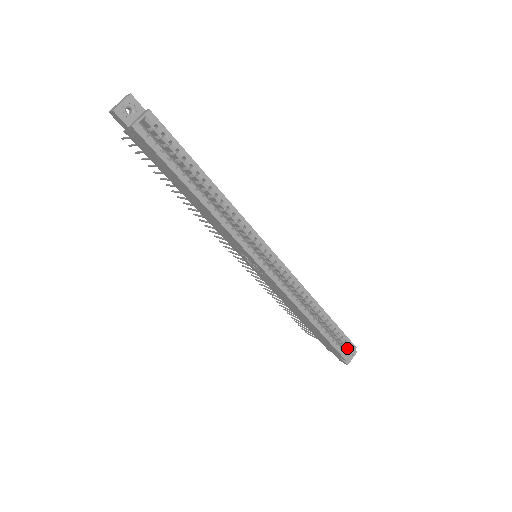
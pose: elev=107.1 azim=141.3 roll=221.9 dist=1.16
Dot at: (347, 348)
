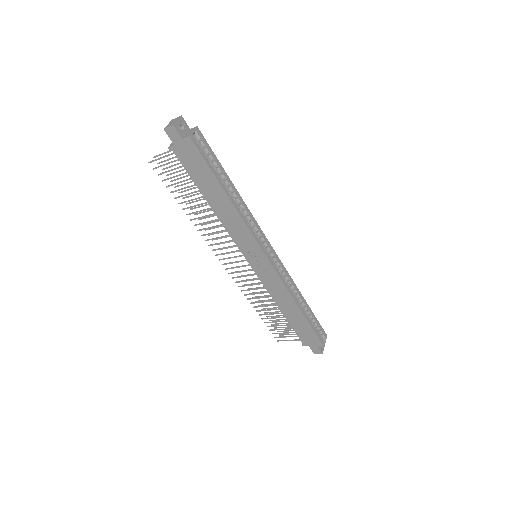
Dot at: (321, 337)
